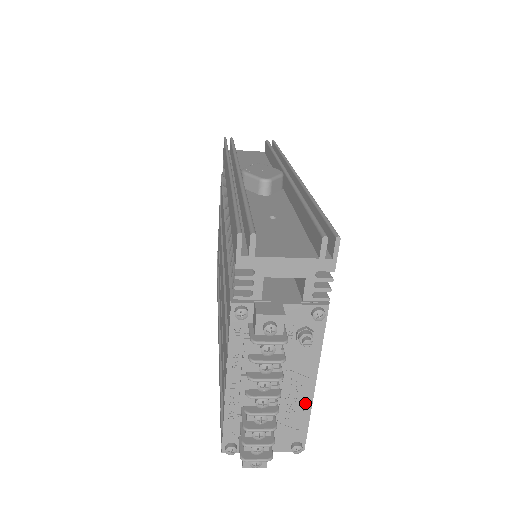
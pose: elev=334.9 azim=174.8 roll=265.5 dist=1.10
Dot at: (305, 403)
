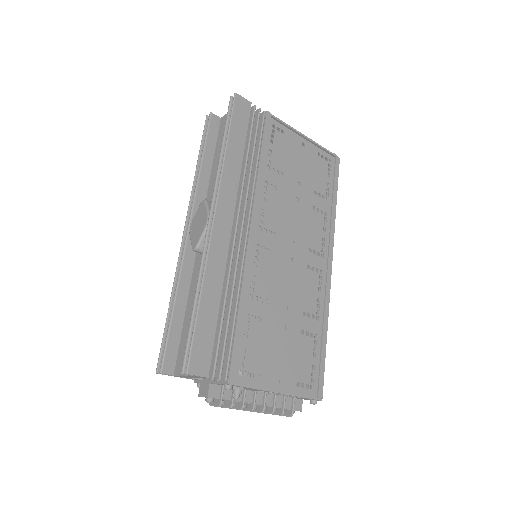
Dot at: (286, 395)
